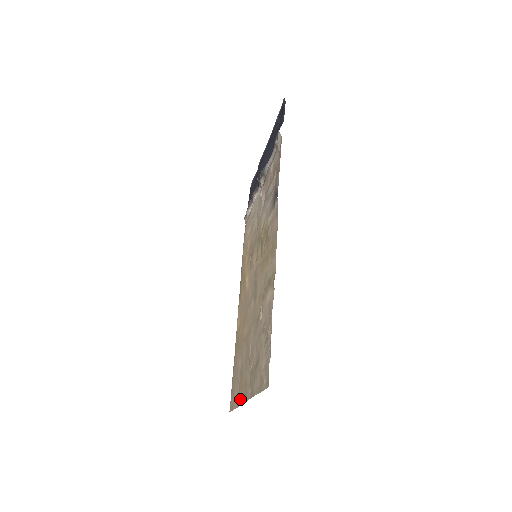
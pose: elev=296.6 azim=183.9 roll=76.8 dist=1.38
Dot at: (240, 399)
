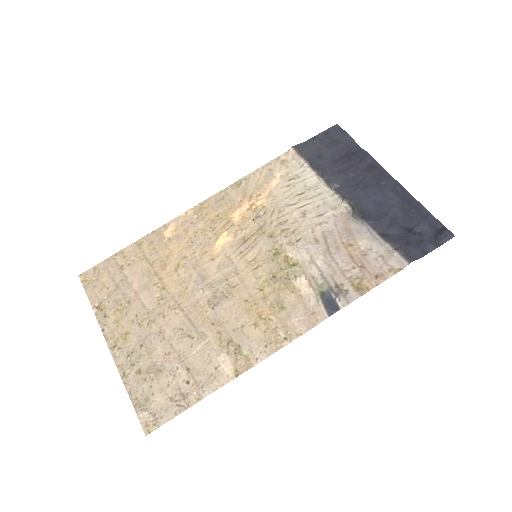
Dot at: (105, 322)
